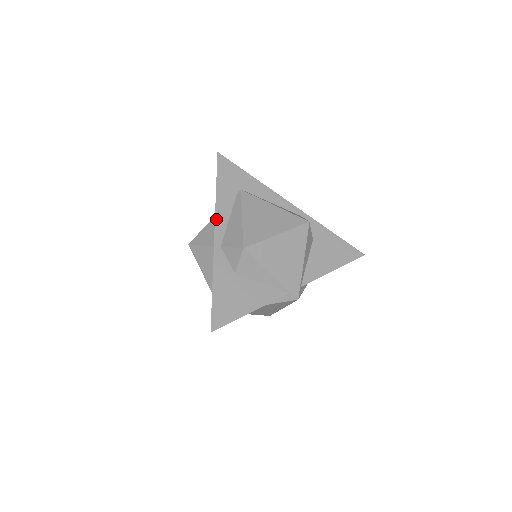
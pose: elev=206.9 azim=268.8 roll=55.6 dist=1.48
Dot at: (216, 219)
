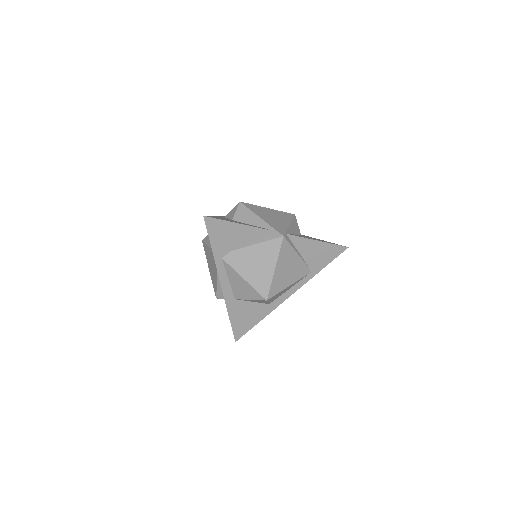
Dot at: occluded
